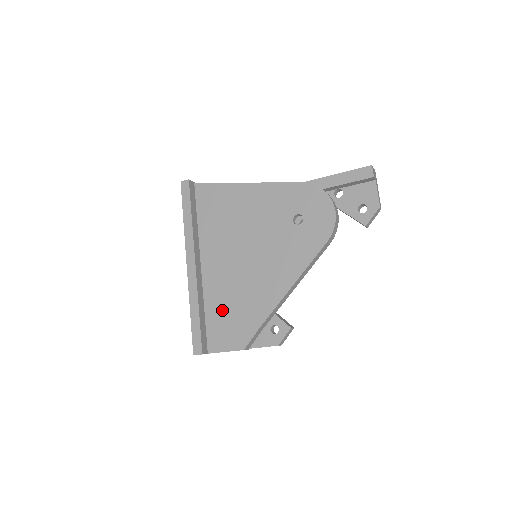
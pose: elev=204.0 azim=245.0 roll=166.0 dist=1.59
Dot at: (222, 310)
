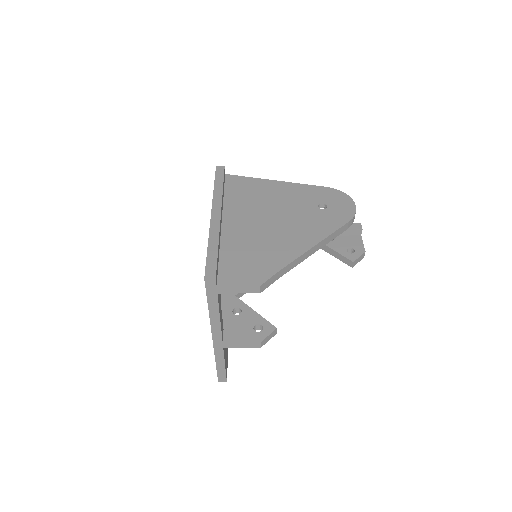
Dot at: (240, 254)
